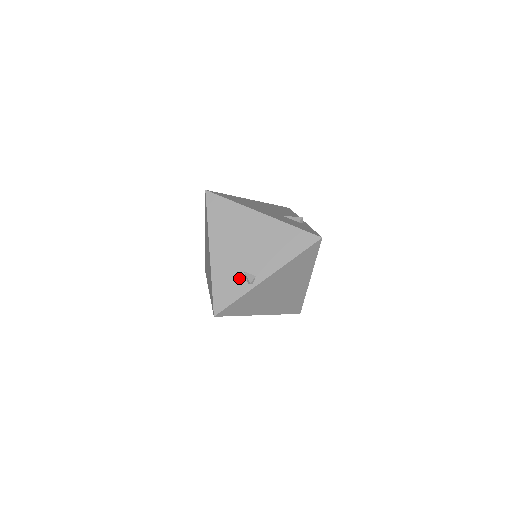
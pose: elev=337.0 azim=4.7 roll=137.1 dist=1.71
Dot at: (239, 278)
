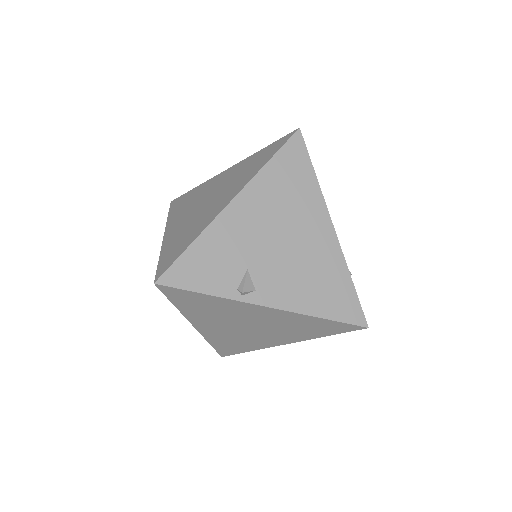
Dot at: (234, 270)
